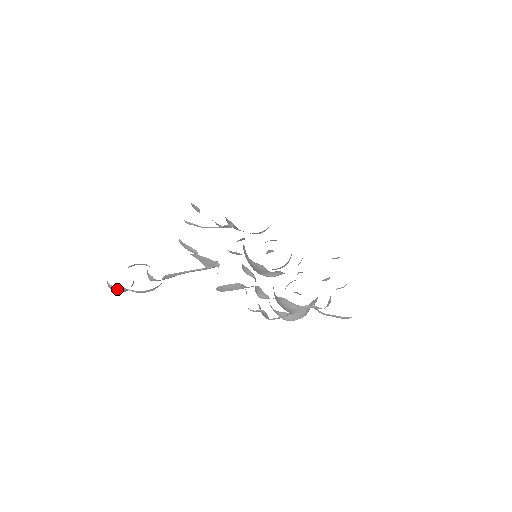
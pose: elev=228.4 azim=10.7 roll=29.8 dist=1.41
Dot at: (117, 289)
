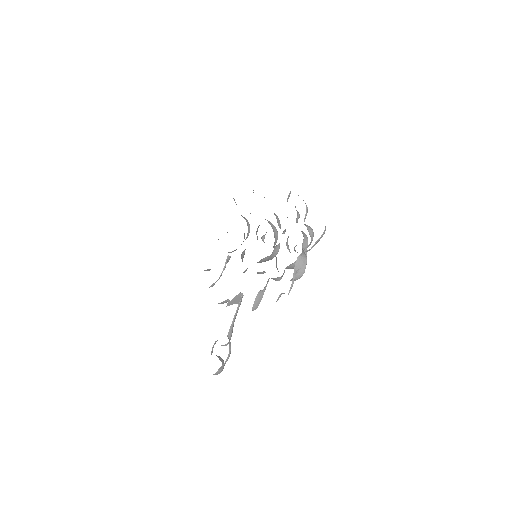
Dot at: (218, 372)
